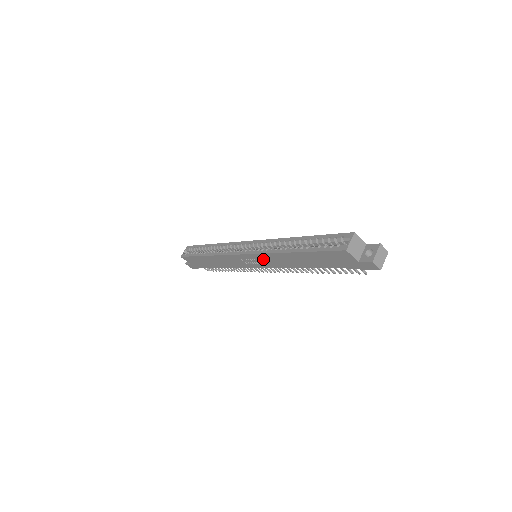
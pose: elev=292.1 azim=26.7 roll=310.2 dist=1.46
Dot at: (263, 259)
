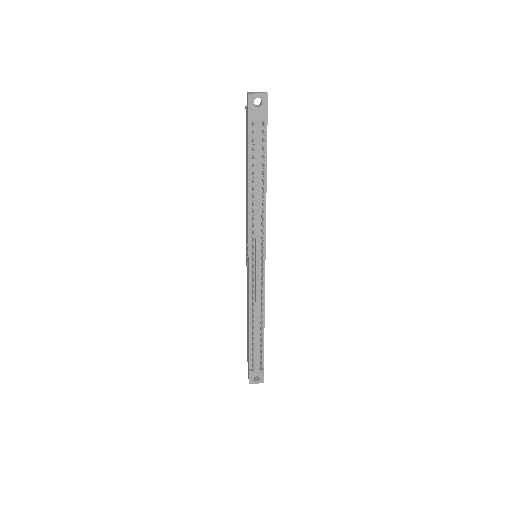
Dot at: (247, 231)
